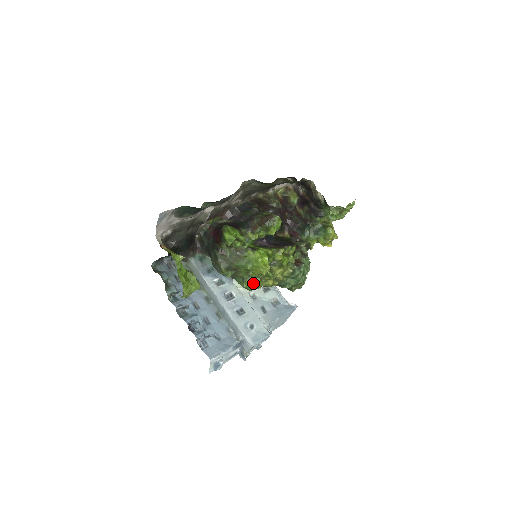
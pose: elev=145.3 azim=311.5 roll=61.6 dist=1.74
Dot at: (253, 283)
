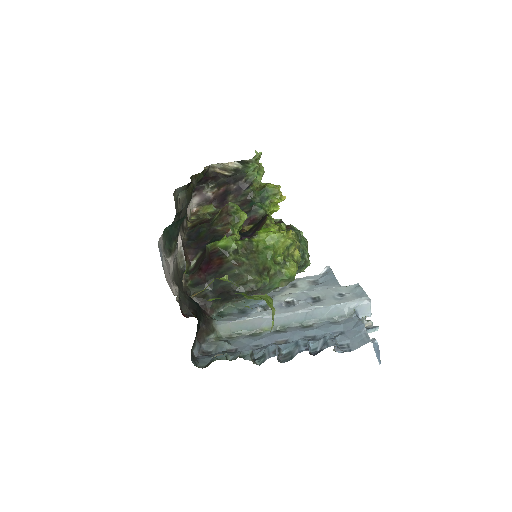
Dot at: (289, 266)
